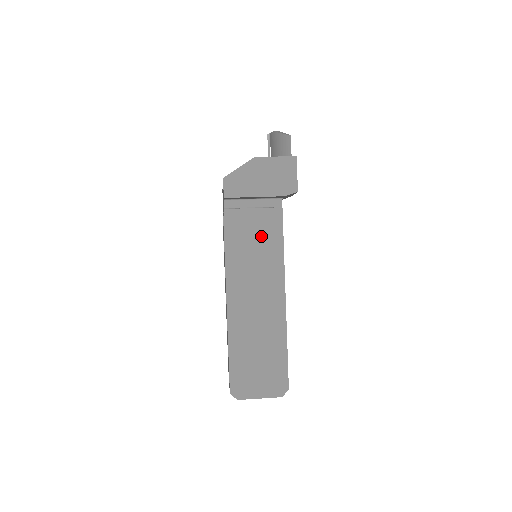
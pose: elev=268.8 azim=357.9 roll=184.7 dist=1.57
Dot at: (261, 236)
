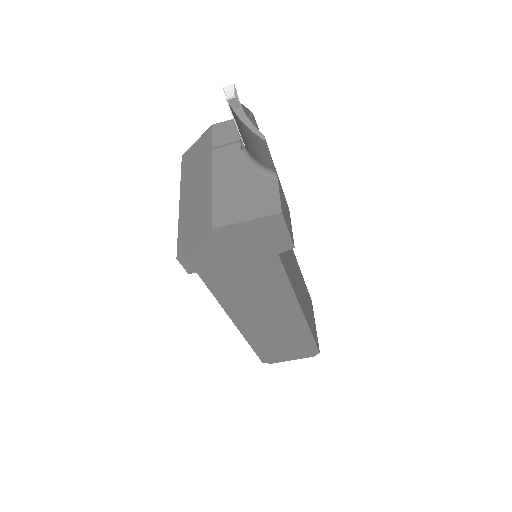
Dot at: (255, 277)
